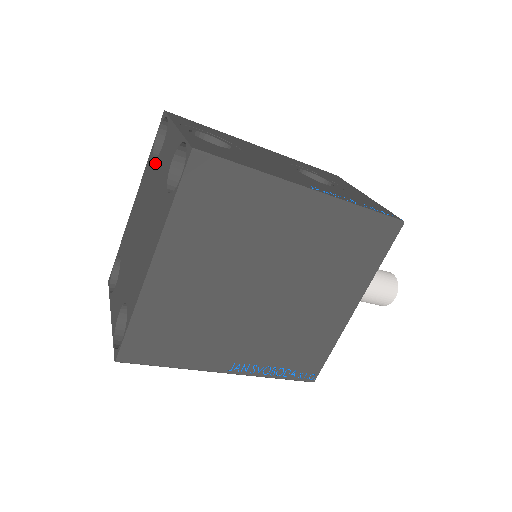
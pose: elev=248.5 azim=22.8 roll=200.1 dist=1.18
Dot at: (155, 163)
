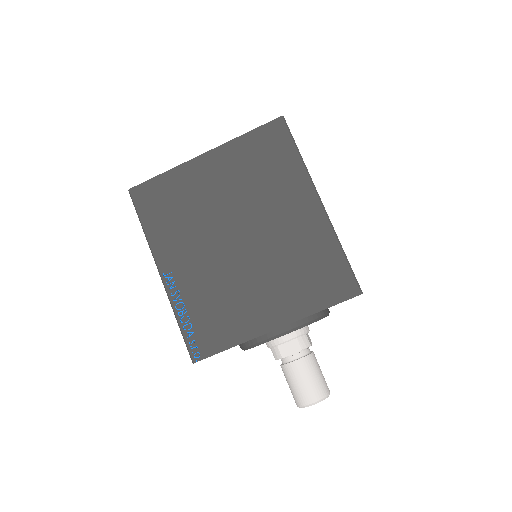
Dot at: occluded
